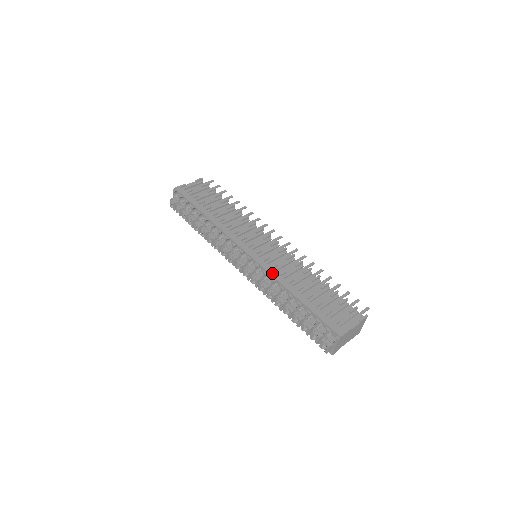
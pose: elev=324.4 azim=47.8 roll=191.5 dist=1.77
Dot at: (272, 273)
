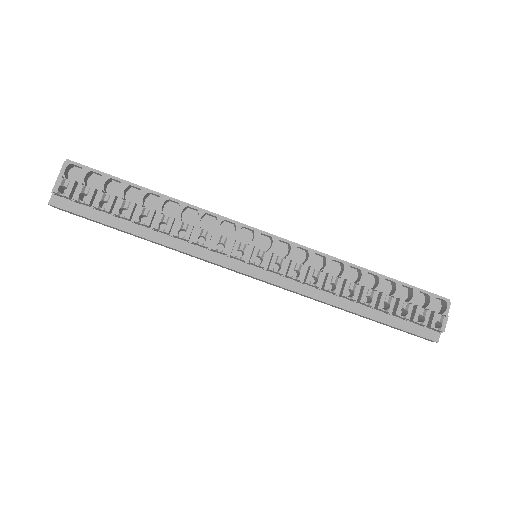
Dot at: (320, 252)
